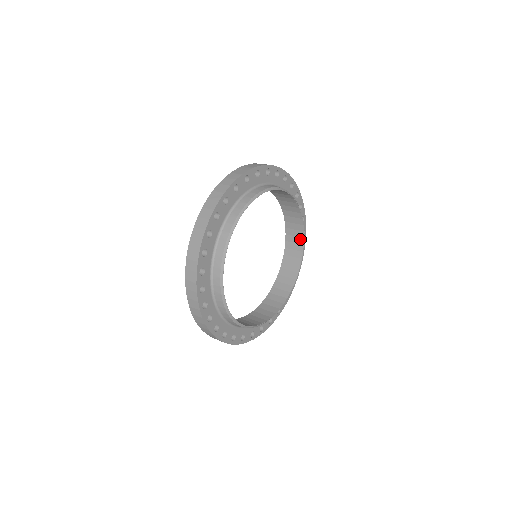
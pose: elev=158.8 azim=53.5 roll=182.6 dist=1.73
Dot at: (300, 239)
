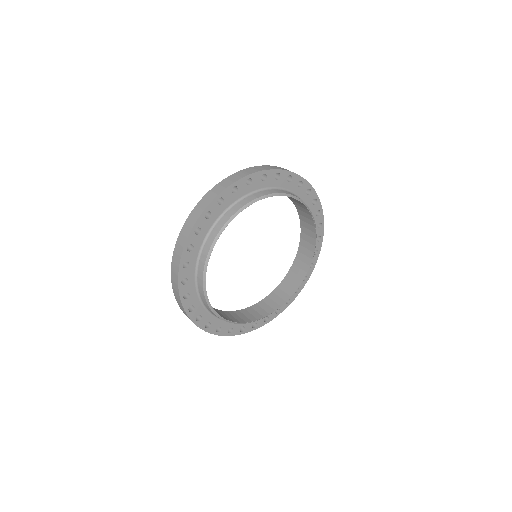
Dot at: (300, 278)
